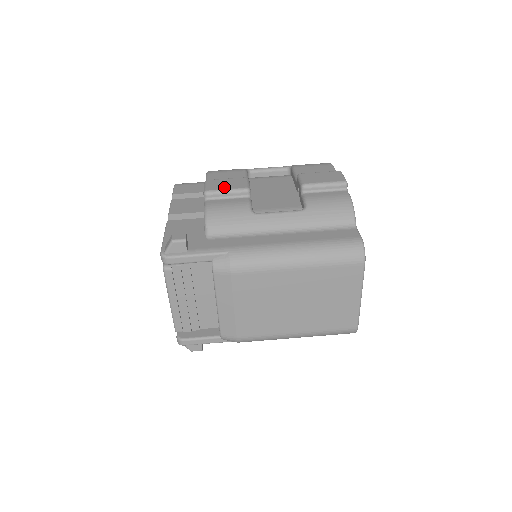
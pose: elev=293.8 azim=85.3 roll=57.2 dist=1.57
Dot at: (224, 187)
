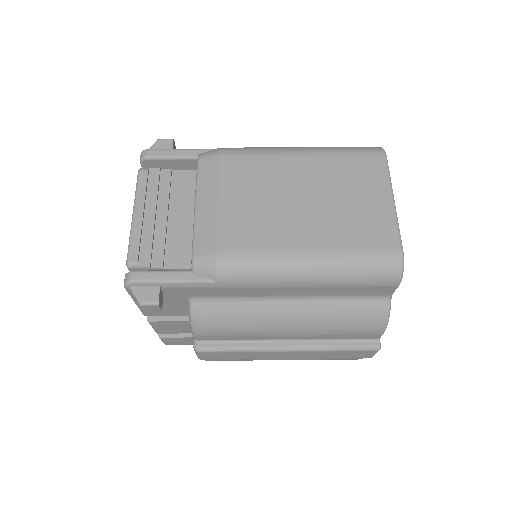
Dot at: occluded
